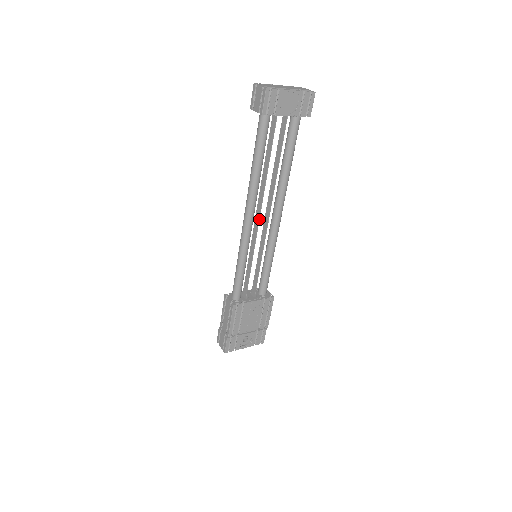
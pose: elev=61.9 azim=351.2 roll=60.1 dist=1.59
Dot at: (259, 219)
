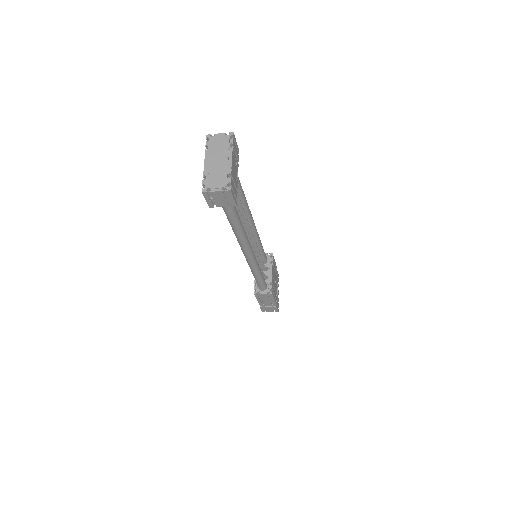
Dot at: (251, 243)
